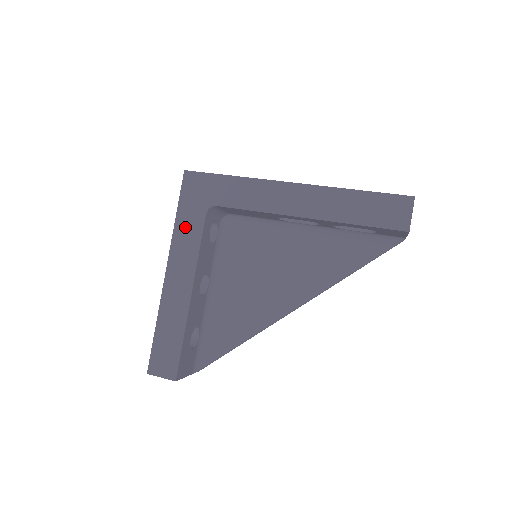
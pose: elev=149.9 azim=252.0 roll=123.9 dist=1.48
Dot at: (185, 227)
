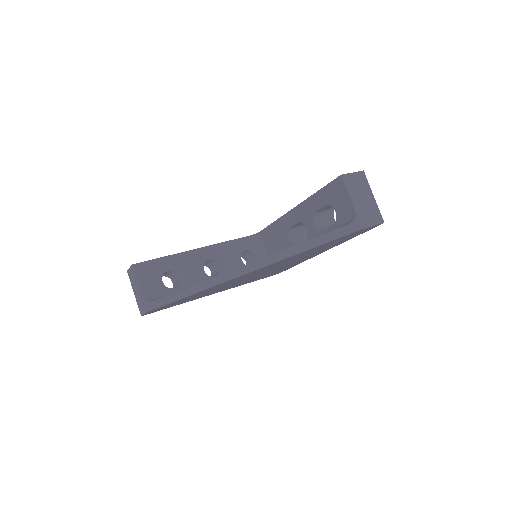
Dot at: occluded
